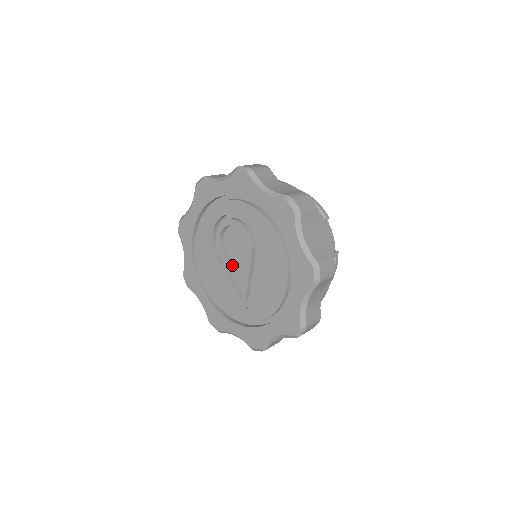
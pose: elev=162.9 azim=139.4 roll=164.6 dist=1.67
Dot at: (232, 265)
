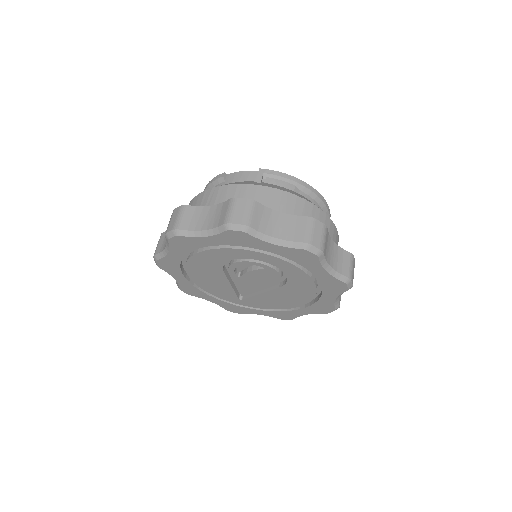
Dot at: (242, 281)
